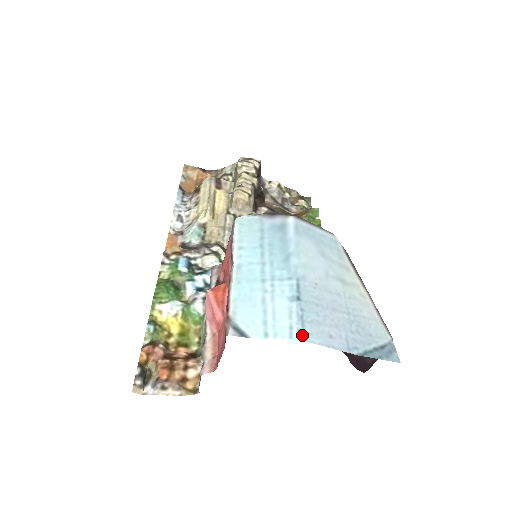
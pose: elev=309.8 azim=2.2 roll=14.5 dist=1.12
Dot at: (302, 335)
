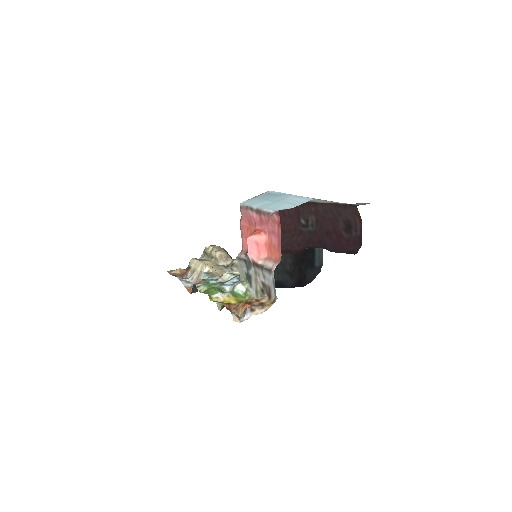
Dot at: occluded
